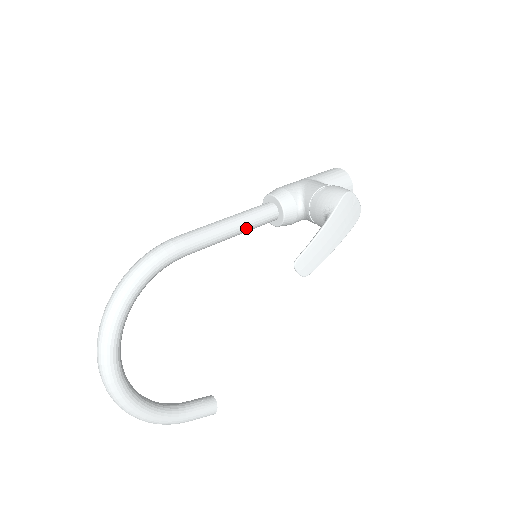
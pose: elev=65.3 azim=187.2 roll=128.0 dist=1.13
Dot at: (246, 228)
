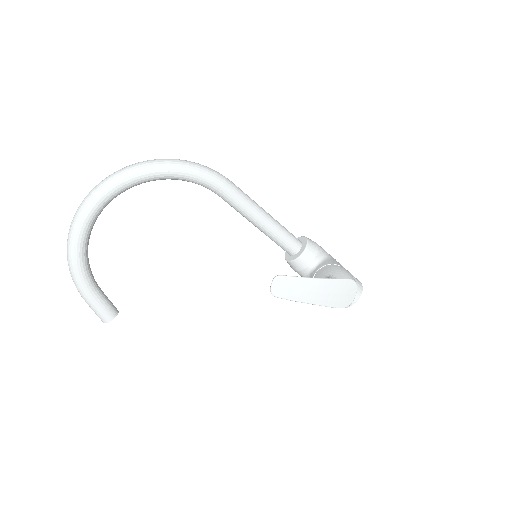
Dot at: (271, 232)
